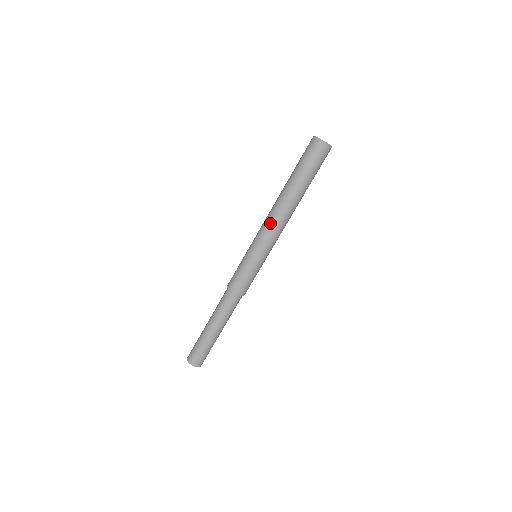
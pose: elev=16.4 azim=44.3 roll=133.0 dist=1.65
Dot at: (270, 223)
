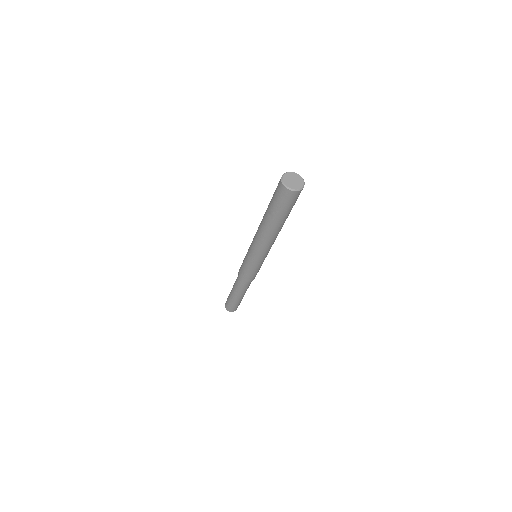
Dot at: (256, 240)
